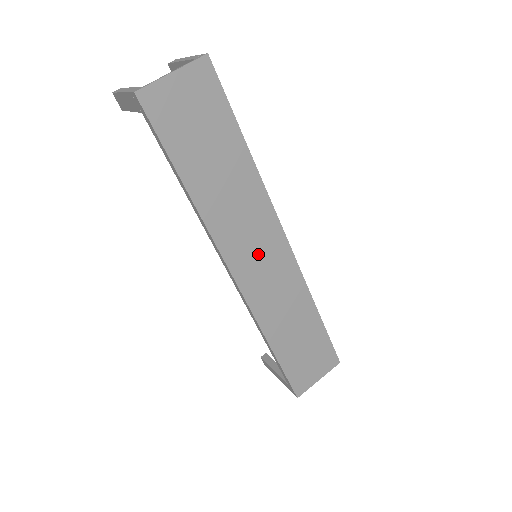
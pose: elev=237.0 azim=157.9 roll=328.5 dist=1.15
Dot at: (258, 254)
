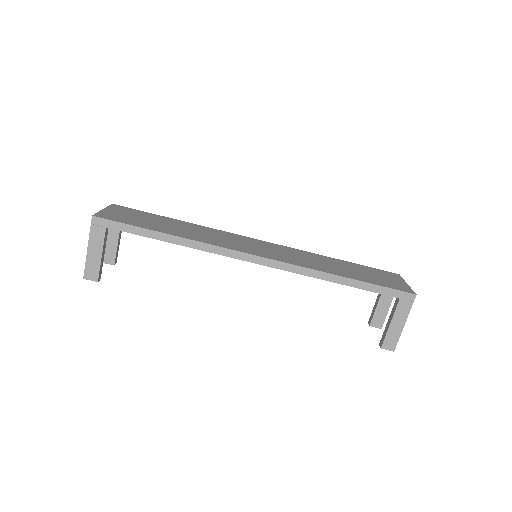
Dot at: (252, 246)
